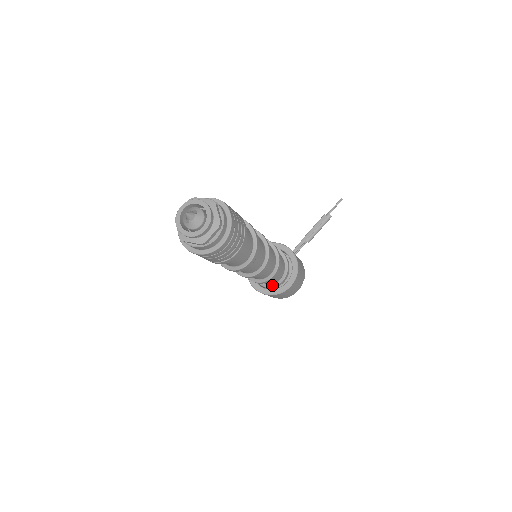
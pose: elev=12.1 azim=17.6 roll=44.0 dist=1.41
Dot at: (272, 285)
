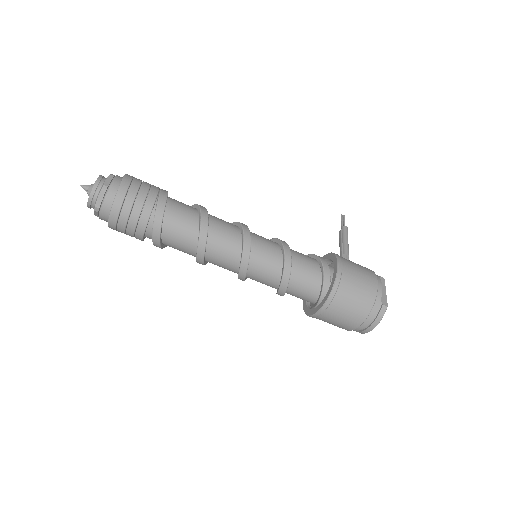
Dot at: (322, 282)
